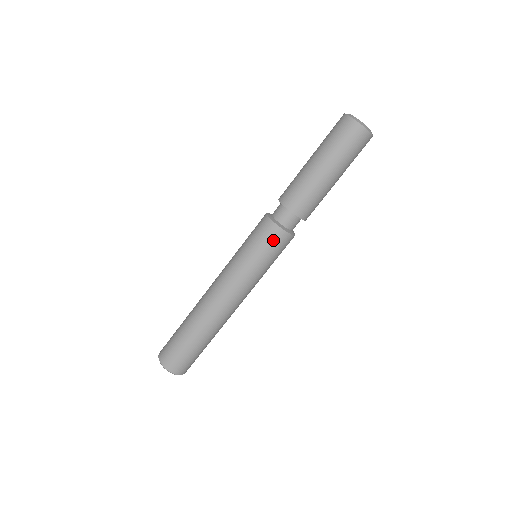
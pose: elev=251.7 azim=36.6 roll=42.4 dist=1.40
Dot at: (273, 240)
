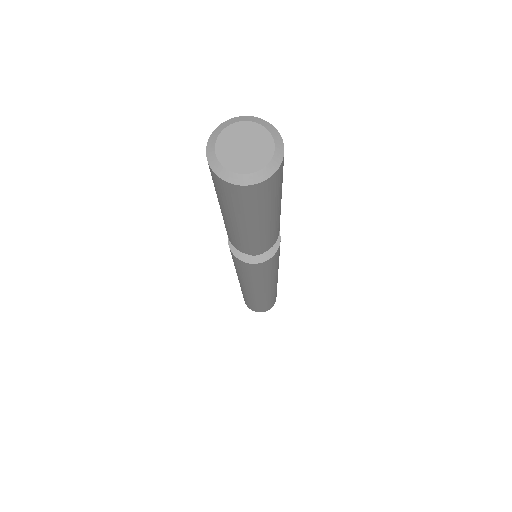
Dot at: (264, 267)
